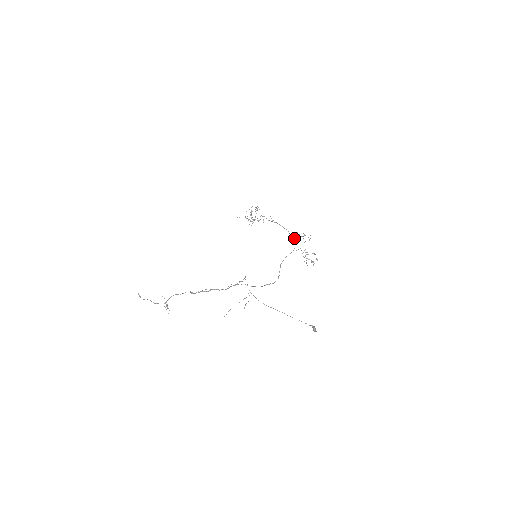
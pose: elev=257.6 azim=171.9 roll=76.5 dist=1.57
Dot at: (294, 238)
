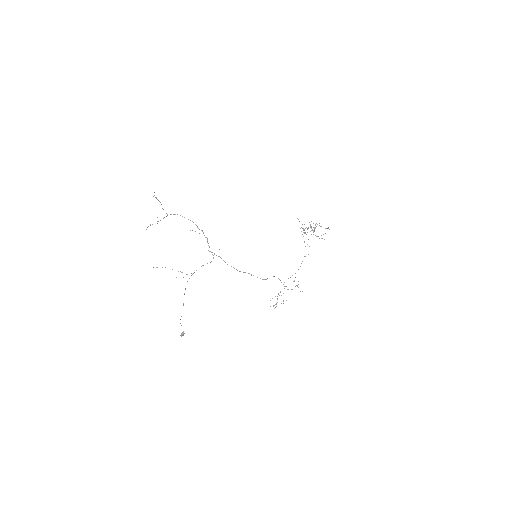
Dot at: occluded
